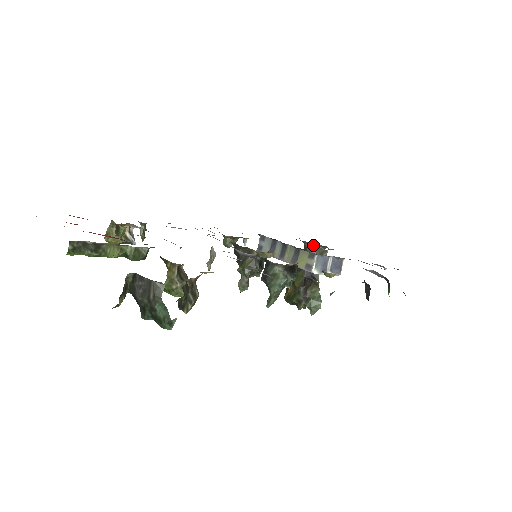
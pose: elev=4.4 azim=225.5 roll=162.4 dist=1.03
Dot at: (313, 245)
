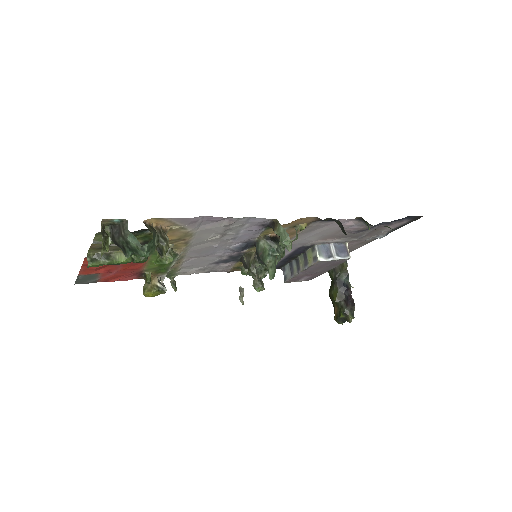
Dot at: occluded
